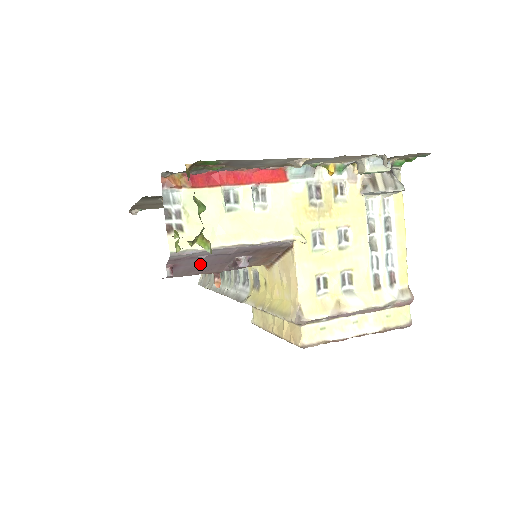
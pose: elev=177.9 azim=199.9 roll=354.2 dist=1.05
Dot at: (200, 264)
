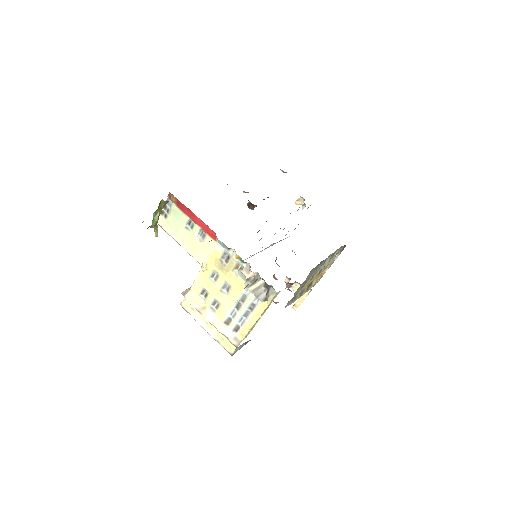
Dot at: occluded
